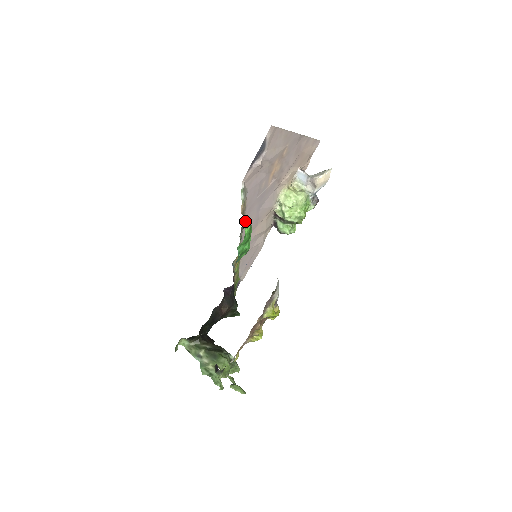
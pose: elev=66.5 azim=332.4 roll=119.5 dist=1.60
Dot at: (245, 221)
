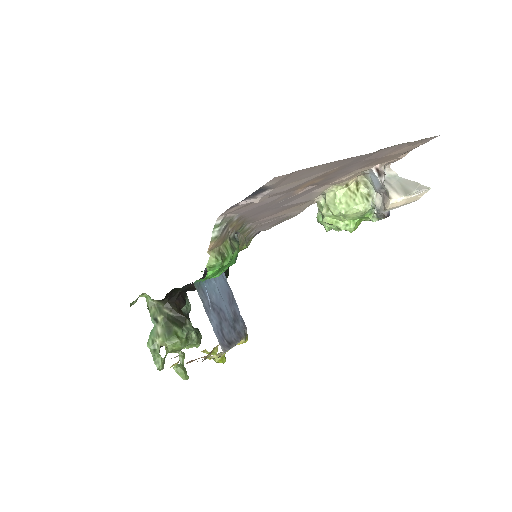
Dot at: (210, 264)
